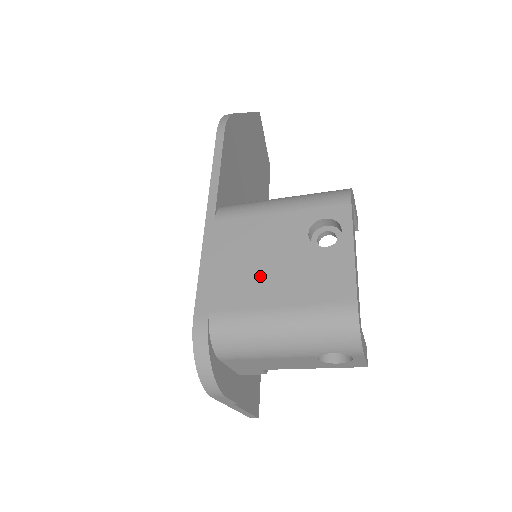
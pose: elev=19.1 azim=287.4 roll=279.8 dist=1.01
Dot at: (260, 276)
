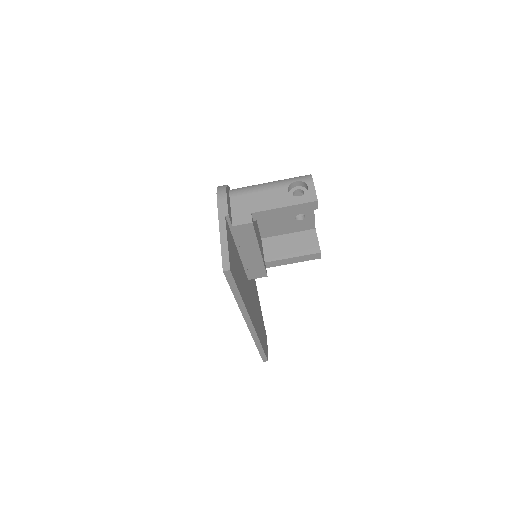
Dot at: occluded
